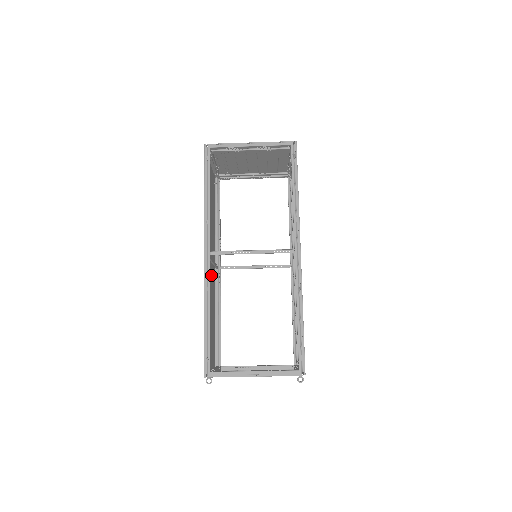
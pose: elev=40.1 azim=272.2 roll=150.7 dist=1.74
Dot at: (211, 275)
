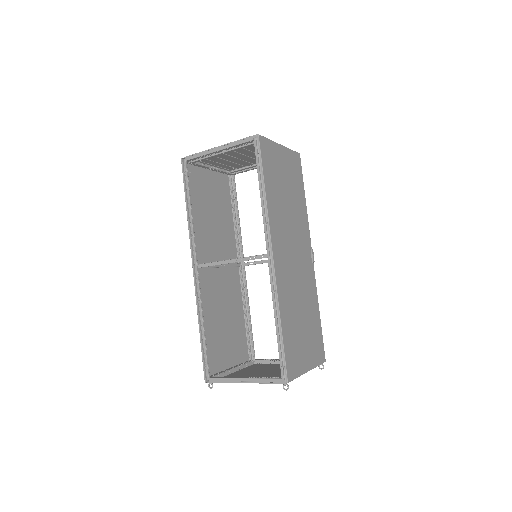
Dot at: (223, 278)
